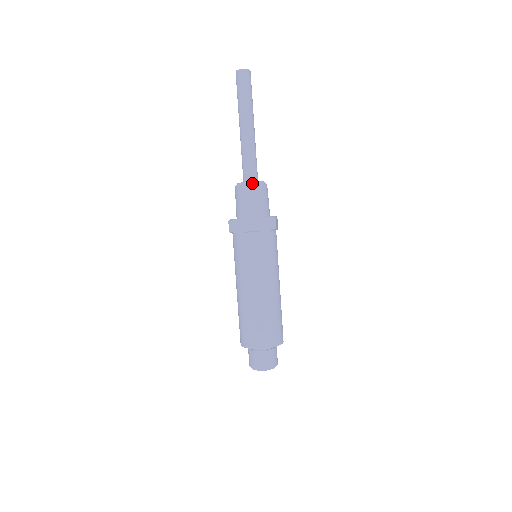
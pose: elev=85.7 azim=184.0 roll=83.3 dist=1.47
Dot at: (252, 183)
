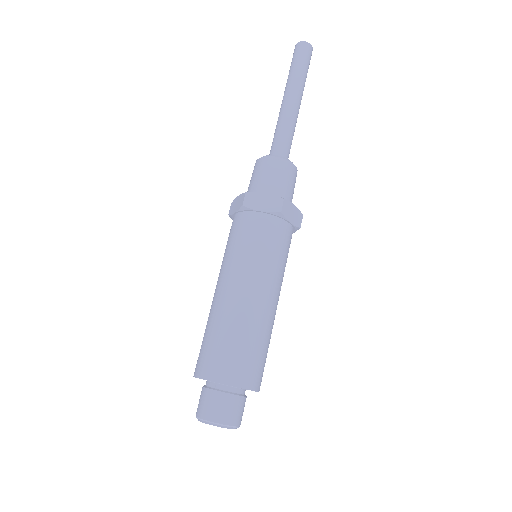
Dot at: (269, 155)
